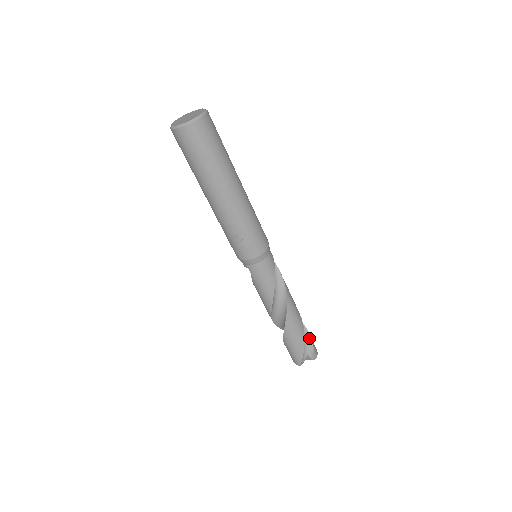
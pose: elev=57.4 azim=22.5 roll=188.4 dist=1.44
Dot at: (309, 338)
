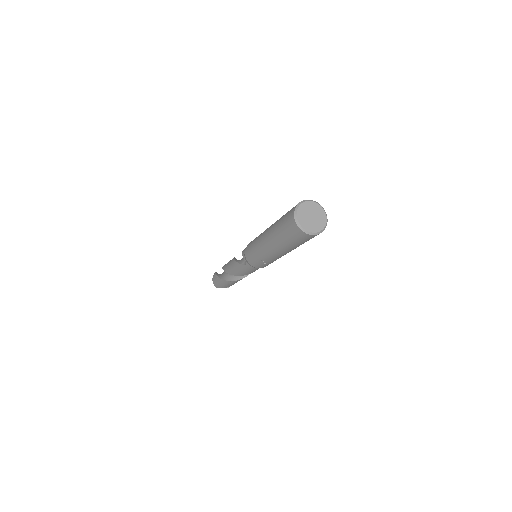
Dot at: occluded
